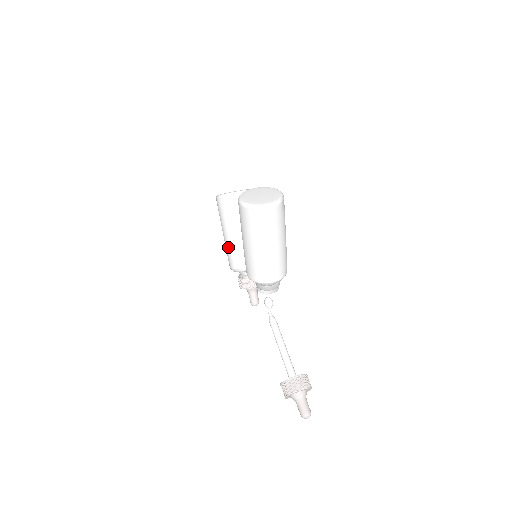
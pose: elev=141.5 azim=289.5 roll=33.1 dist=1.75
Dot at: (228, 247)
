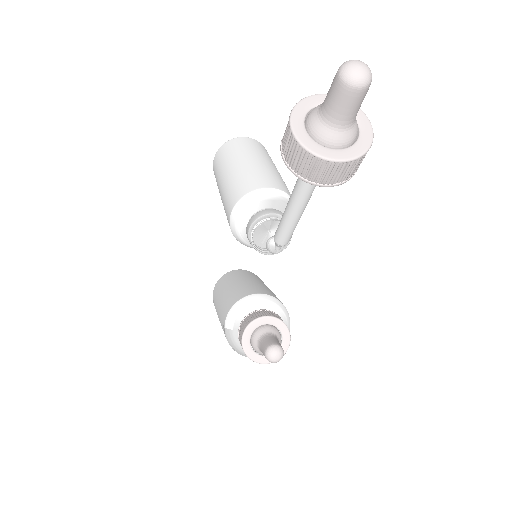
Dot at: (221, 306)
